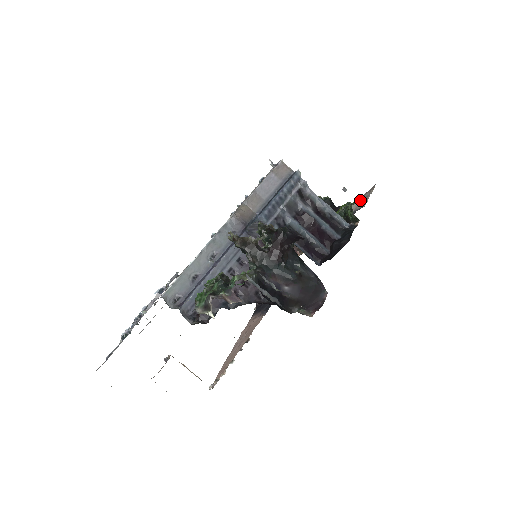
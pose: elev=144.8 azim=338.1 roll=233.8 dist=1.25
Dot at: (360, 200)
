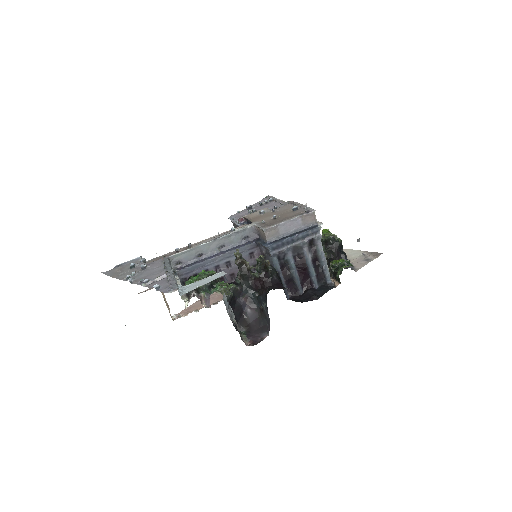
Dot at: (363, 256)
